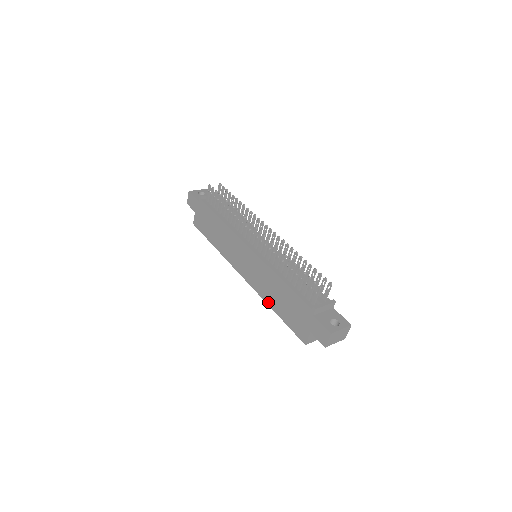
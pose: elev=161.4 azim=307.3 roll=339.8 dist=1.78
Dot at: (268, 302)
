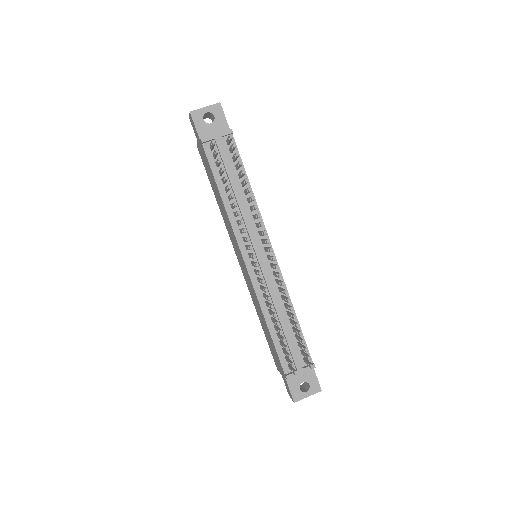
Dot at: (256, 310)
